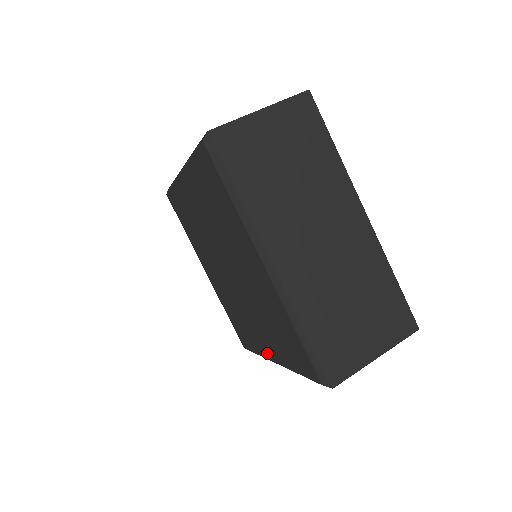
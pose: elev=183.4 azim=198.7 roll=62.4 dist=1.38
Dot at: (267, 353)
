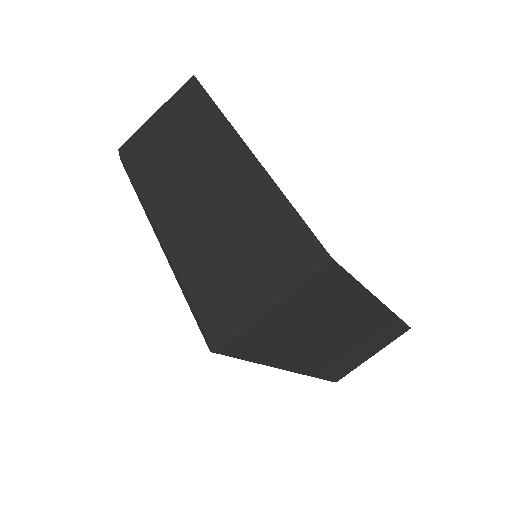
Dot at: occluded
